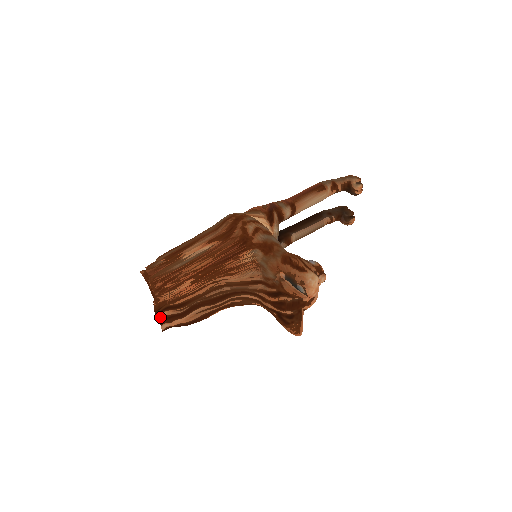
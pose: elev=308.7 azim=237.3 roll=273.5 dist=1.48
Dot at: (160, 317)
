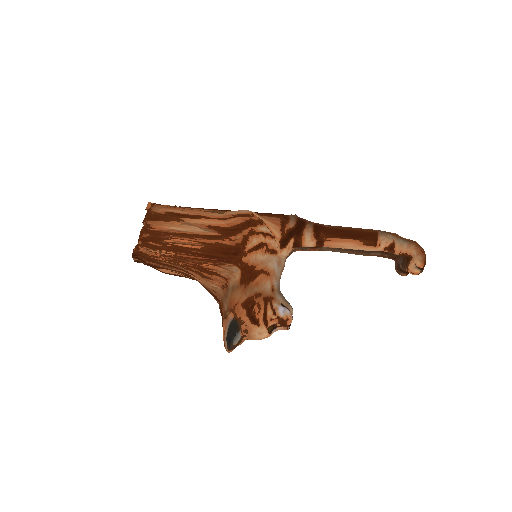
Dot at: (136, 260)
